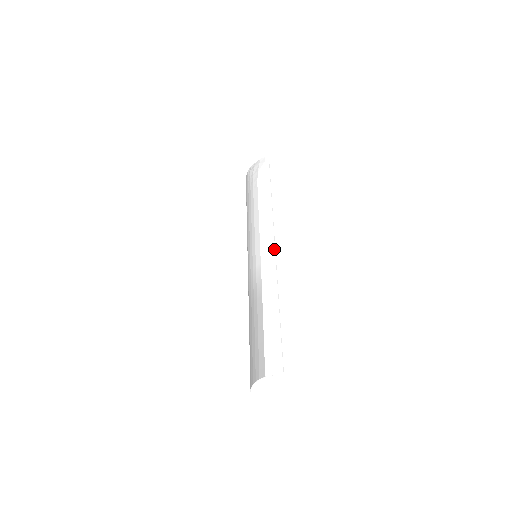
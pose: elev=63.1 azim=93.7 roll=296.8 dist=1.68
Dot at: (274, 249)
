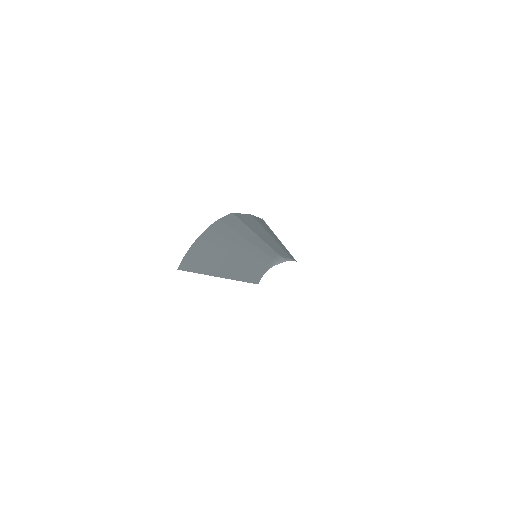
Dot at: (285, 247)
